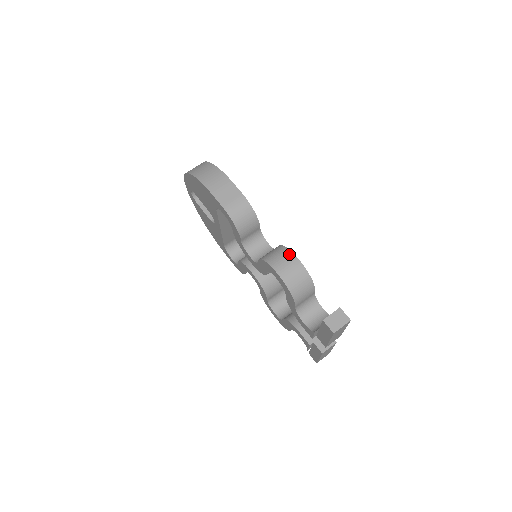
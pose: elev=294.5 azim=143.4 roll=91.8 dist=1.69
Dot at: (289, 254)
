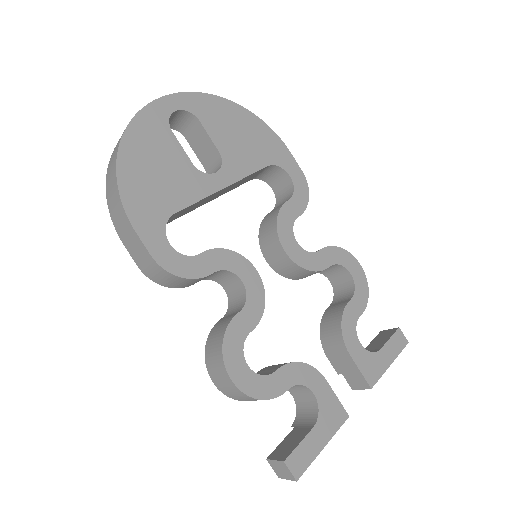
Dot at: (222, 367)
